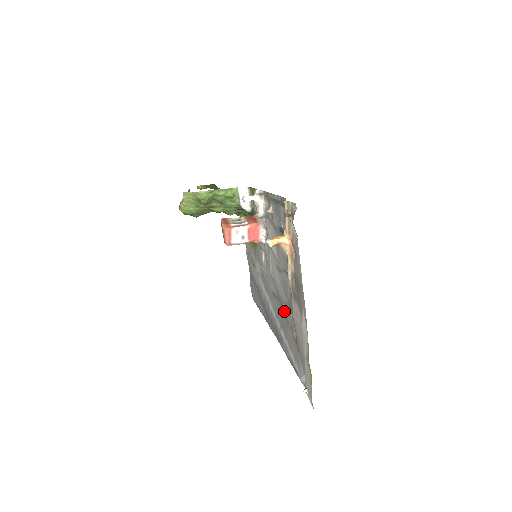
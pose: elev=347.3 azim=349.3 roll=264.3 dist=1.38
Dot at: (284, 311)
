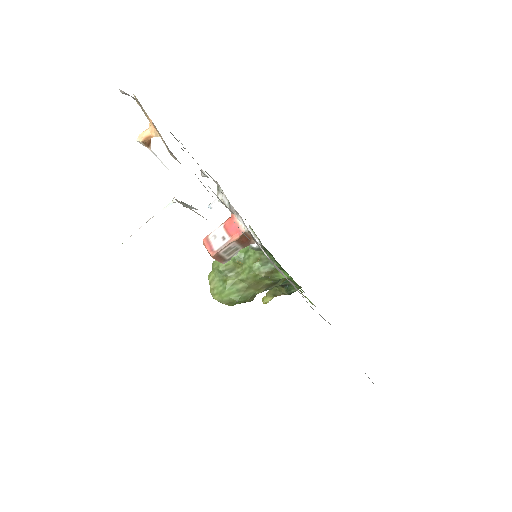
Dot at: occluded
